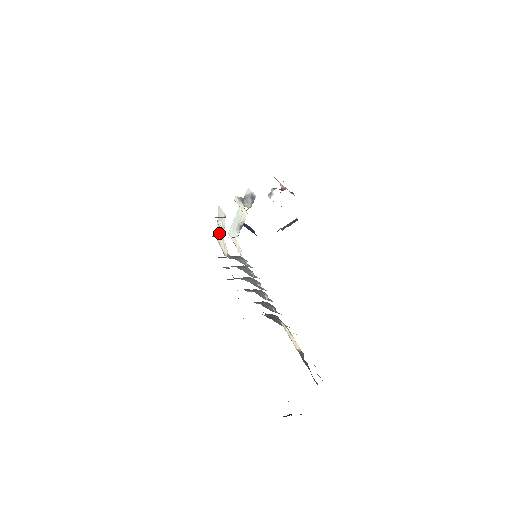
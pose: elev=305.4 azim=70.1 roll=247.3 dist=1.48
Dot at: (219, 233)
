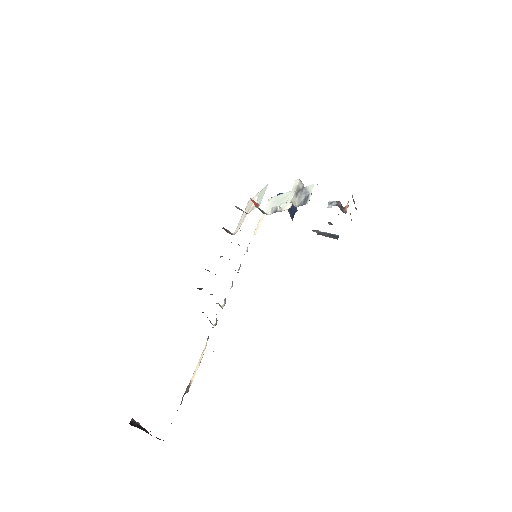
Dot at: (250, 204)
